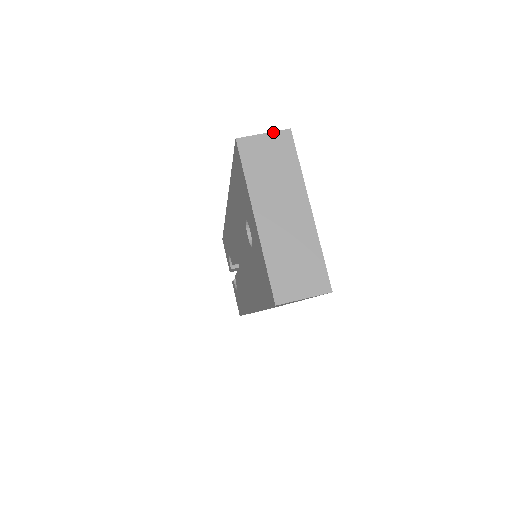
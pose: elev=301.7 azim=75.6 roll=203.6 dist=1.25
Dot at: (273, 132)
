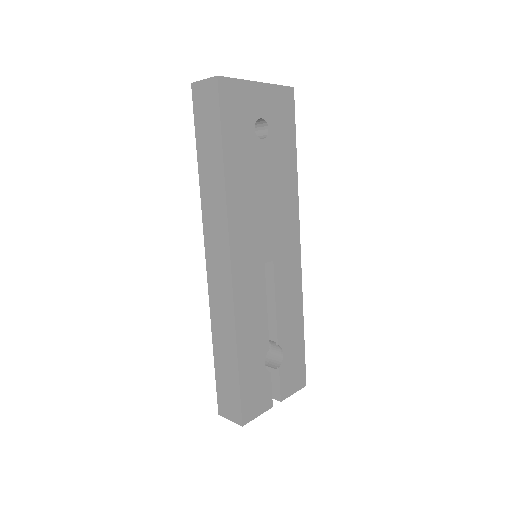
Dot at: occluded
